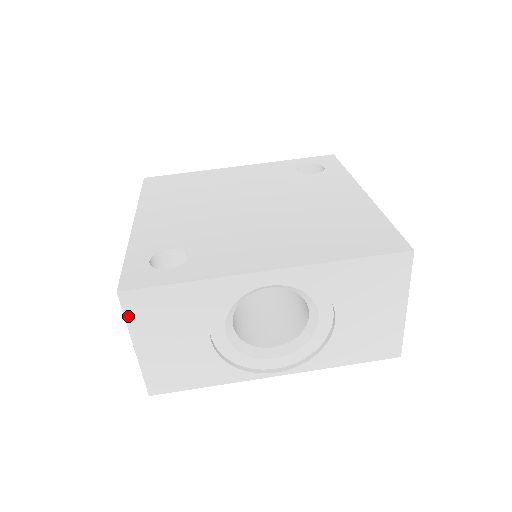
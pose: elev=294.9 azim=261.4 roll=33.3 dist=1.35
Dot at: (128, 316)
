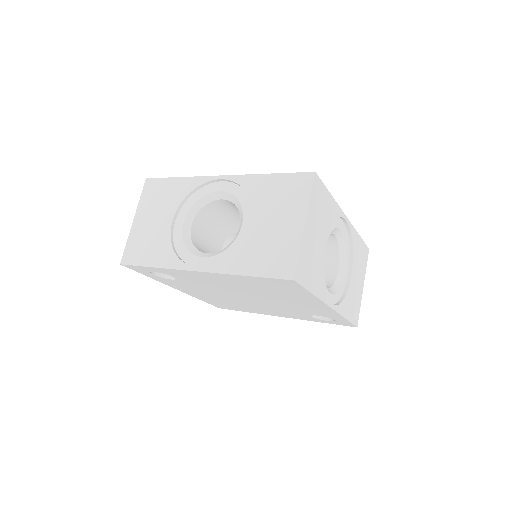
Dot at: (143, 196)
